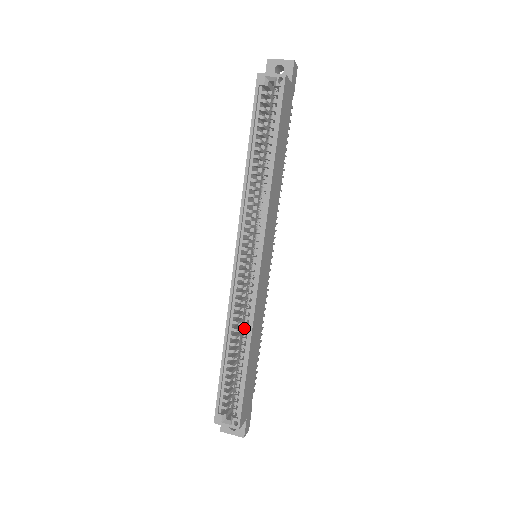
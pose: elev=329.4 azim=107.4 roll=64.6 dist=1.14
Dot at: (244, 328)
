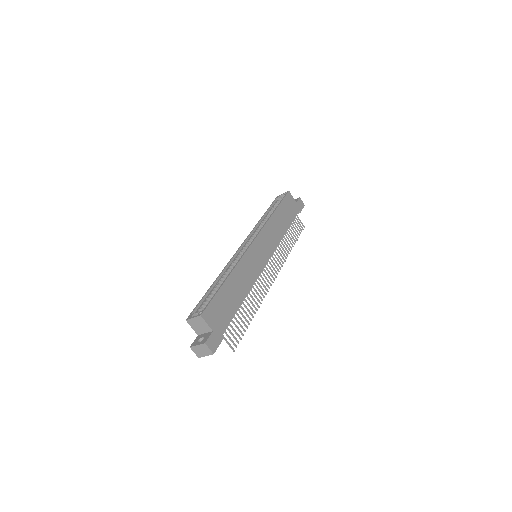
Dot at: occluded
